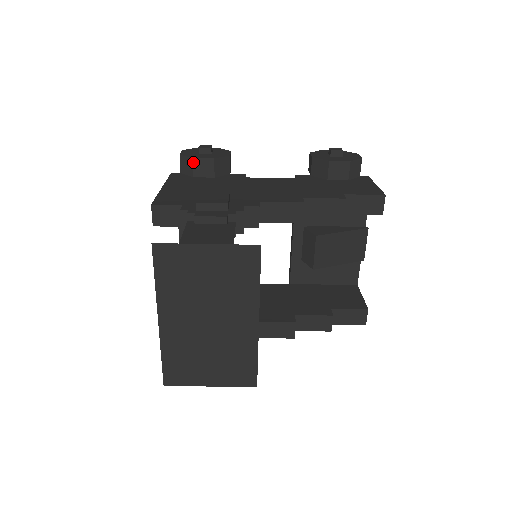
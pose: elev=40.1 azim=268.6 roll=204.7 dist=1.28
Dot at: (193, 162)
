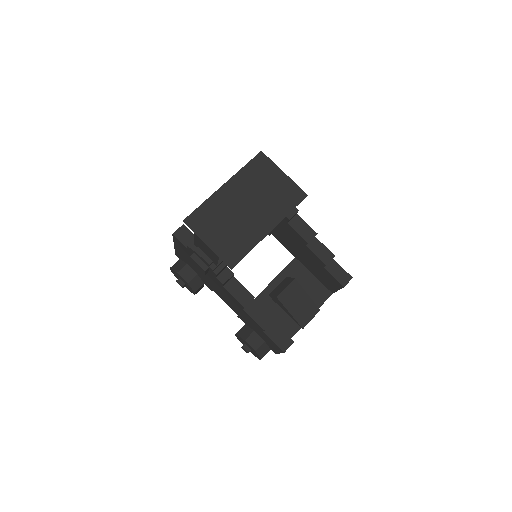
Dot at: occluded
